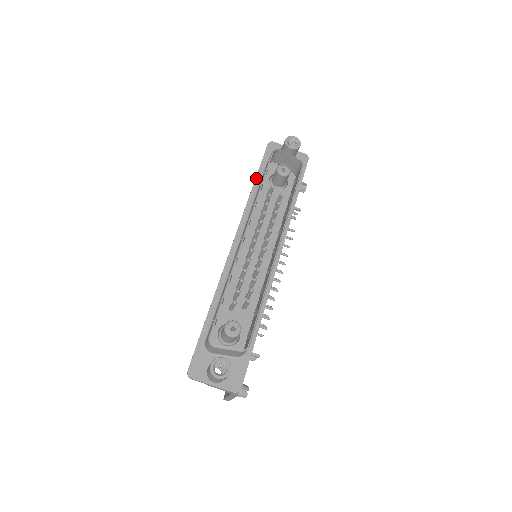
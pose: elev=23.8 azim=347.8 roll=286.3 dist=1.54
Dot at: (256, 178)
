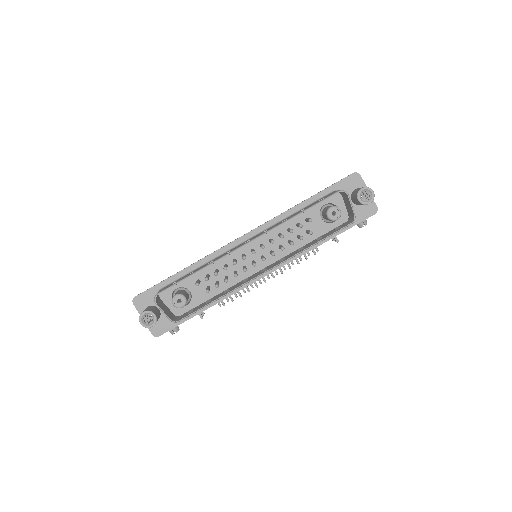
Dot at: (312, 197)
